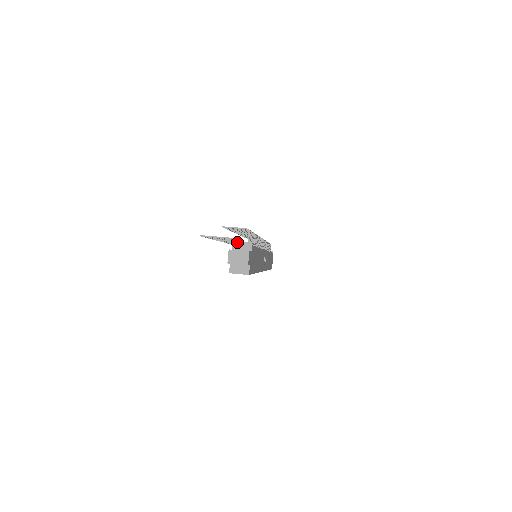
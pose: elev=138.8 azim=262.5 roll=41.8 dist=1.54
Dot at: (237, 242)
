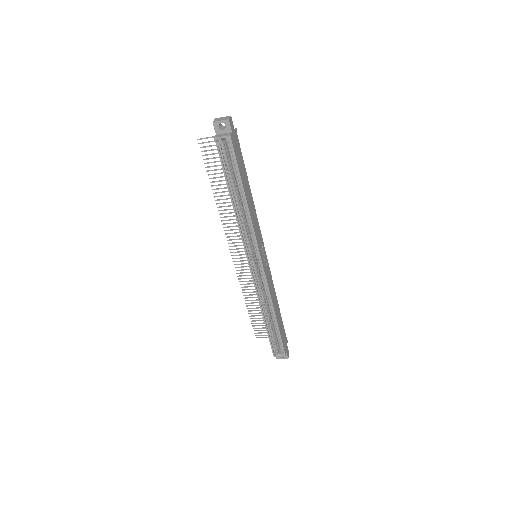
Dot at: occluded
